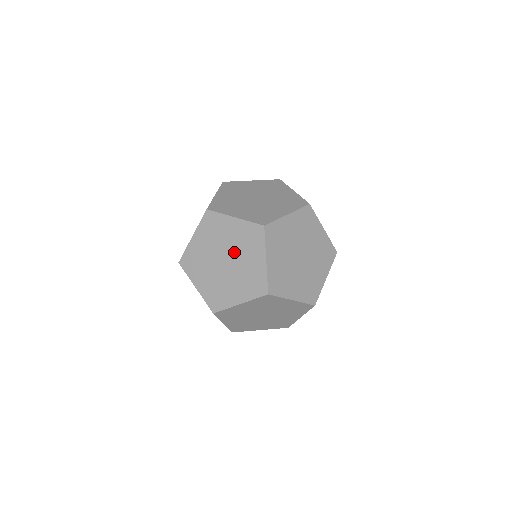
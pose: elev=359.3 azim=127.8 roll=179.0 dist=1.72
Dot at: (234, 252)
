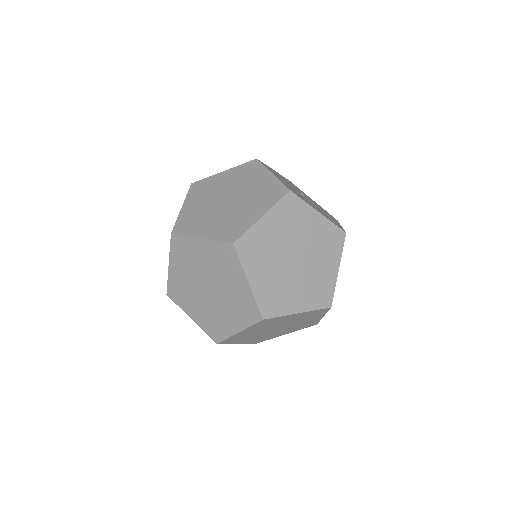
Dot at: (290, 324)
